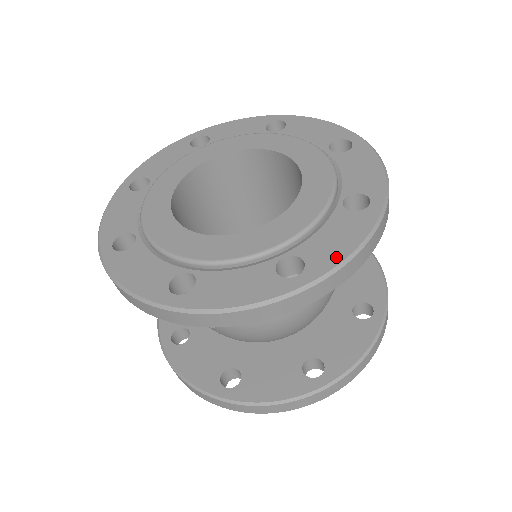
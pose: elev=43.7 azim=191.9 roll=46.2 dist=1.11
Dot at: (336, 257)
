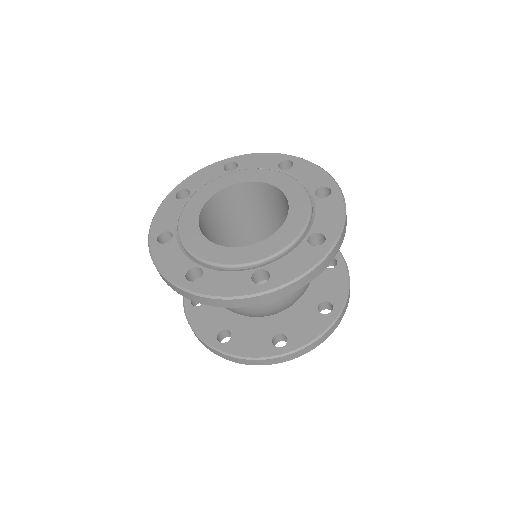
Dot at: (209, 290)
